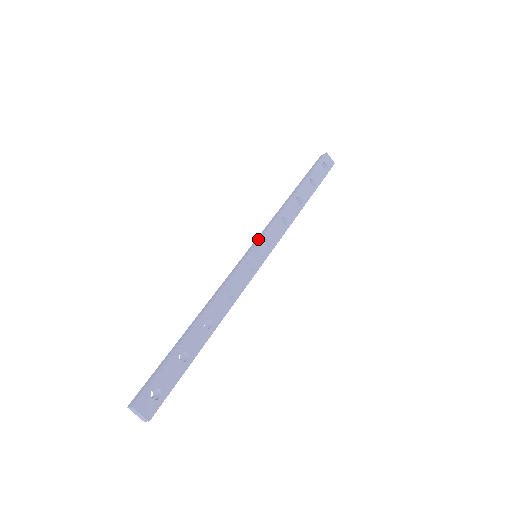
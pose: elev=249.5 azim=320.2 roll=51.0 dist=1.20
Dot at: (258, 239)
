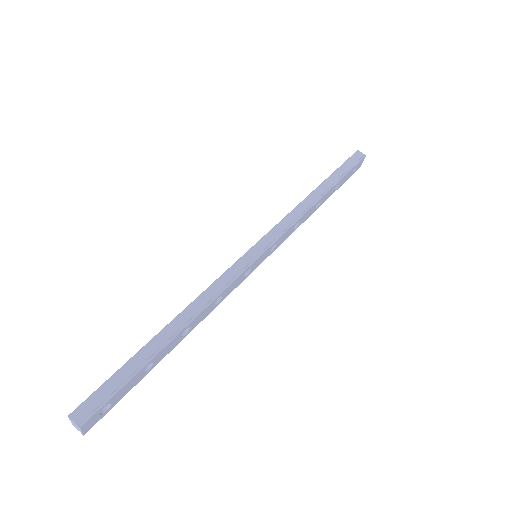
Dot at: (270, 239)
